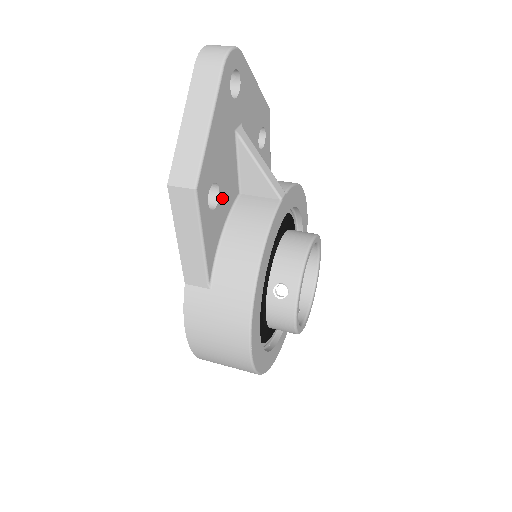
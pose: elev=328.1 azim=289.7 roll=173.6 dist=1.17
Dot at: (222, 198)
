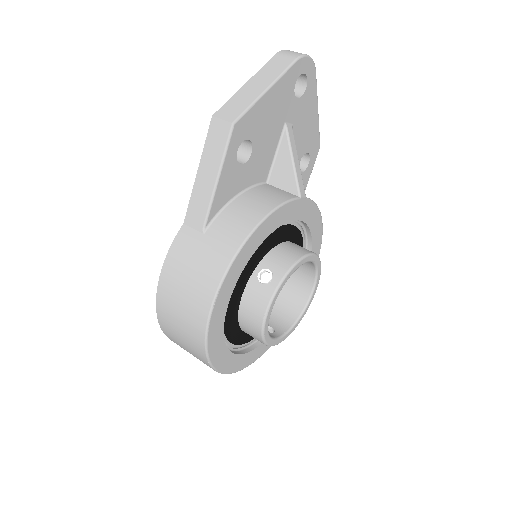
Dot at: (251, 164)
